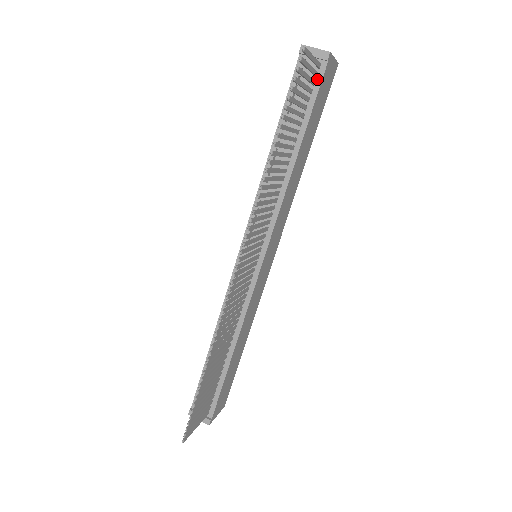
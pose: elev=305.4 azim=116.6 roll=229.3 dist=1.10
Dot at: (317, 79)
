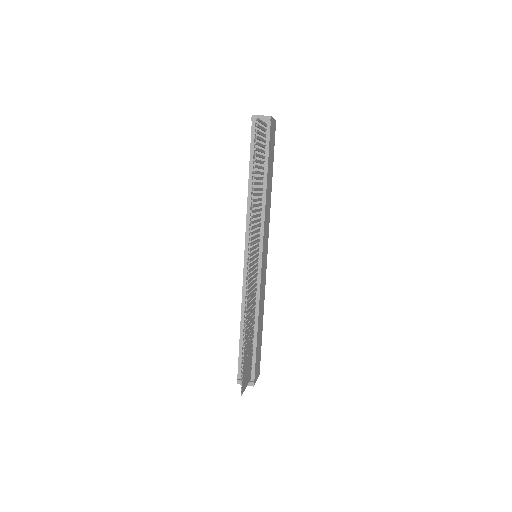
Dot at: (267, 133)
